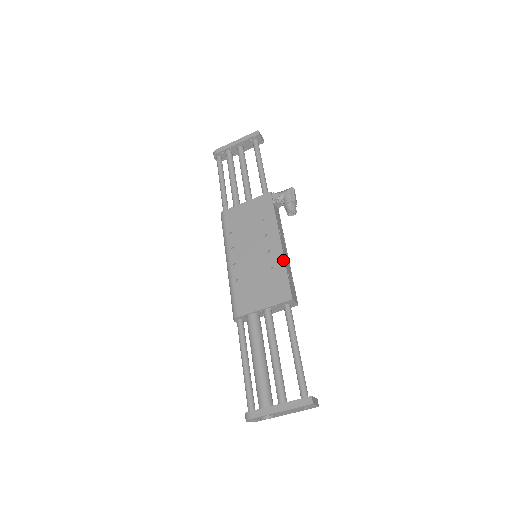
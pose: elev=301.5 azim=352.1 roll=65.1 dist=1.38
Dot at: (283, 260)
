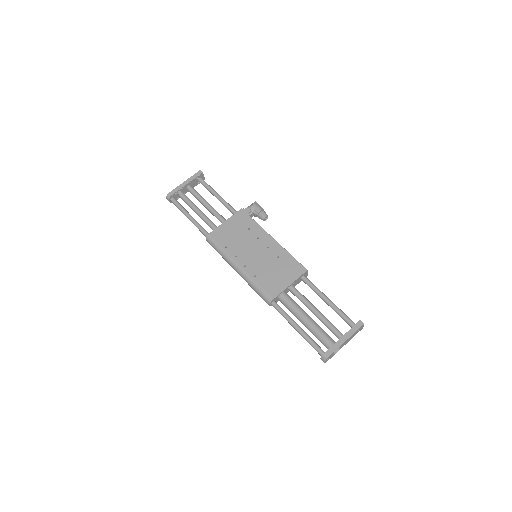
Dot at: (283, 249)
